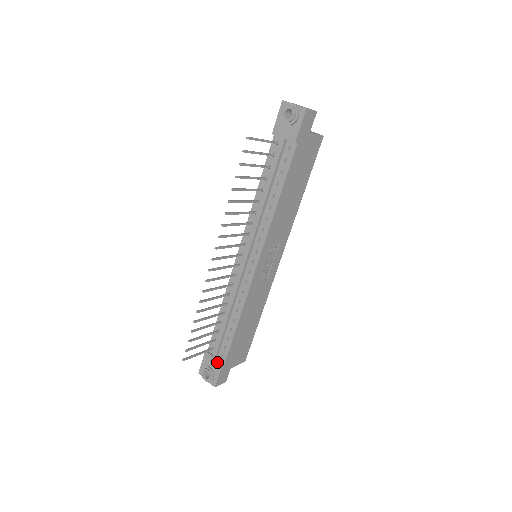
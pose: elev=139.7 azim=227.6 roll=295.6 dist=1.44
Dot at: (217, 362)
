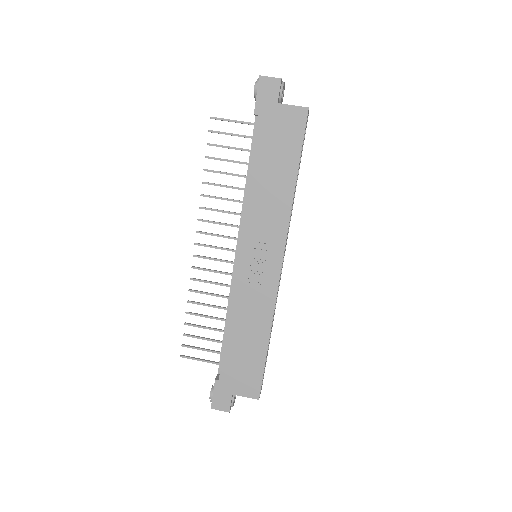
Dot at: (216, 377)
